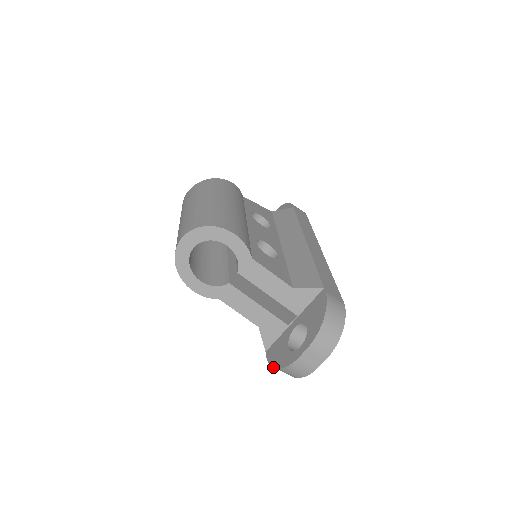
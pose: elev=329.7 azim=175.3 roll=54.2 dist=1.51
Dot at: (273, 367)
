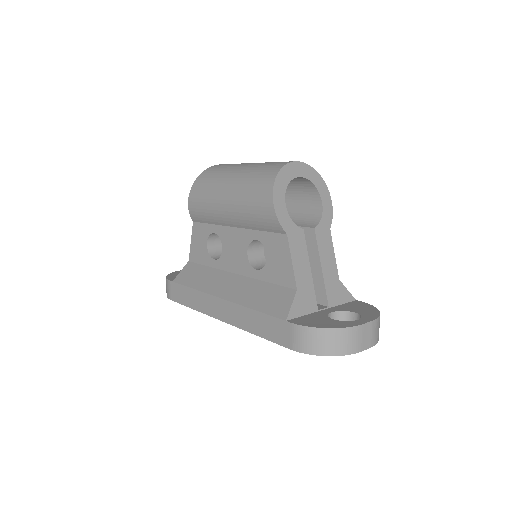
Dot at: (319, 327)
